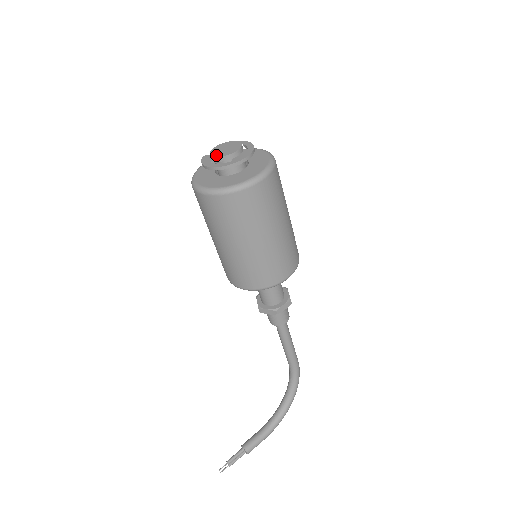
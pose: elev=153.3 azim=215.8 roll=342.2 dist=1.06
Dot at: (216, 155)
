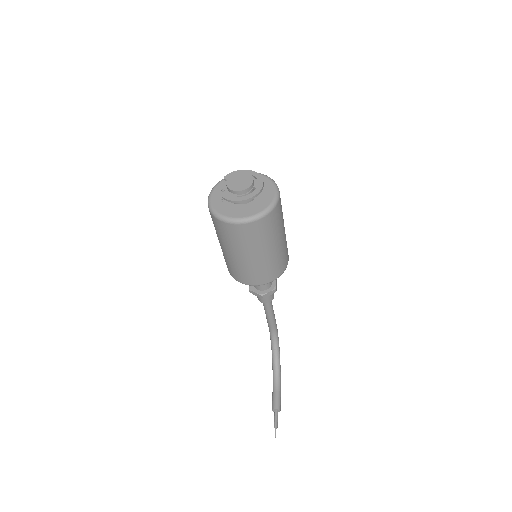
Dot at: (241, 189)
